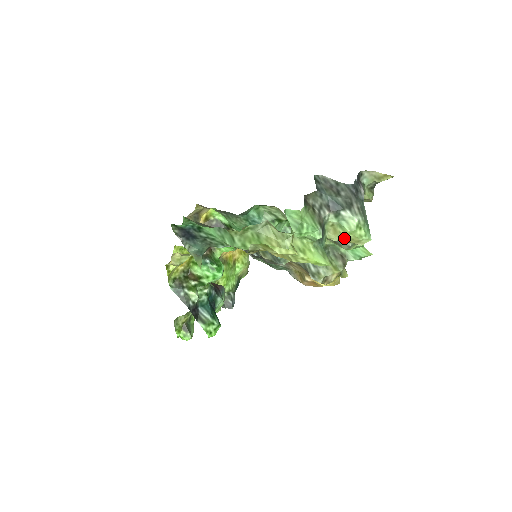
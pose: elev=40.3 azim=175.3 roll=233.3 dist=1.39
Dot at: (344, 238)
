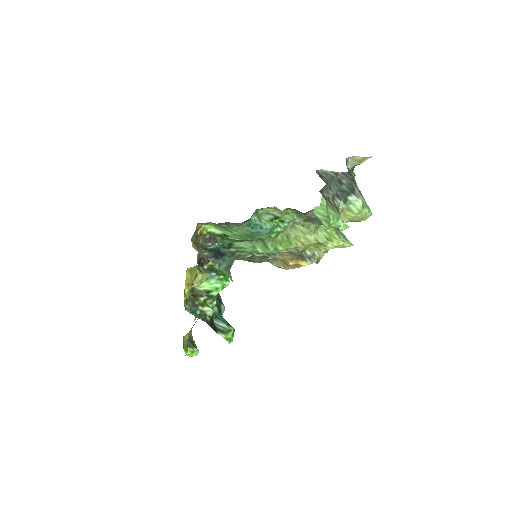
Dot at: (352, 219)
